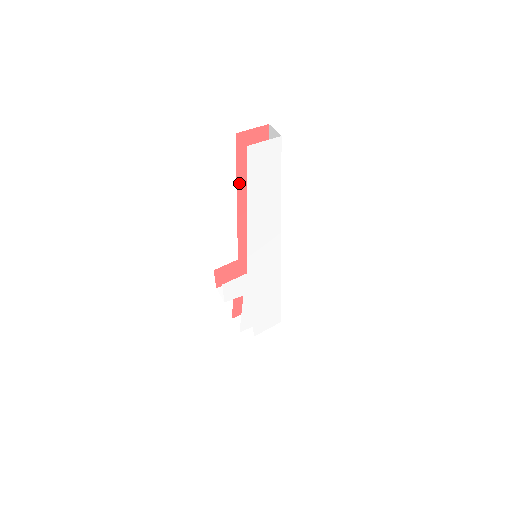
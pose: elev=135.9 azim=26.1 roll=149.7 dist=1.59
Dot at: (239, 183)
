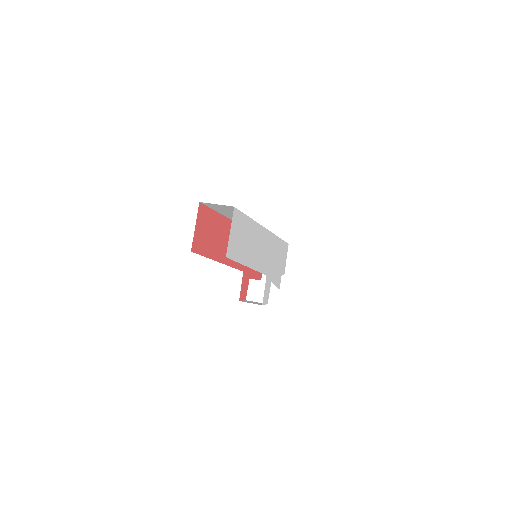
Dot at: (214, 257)
